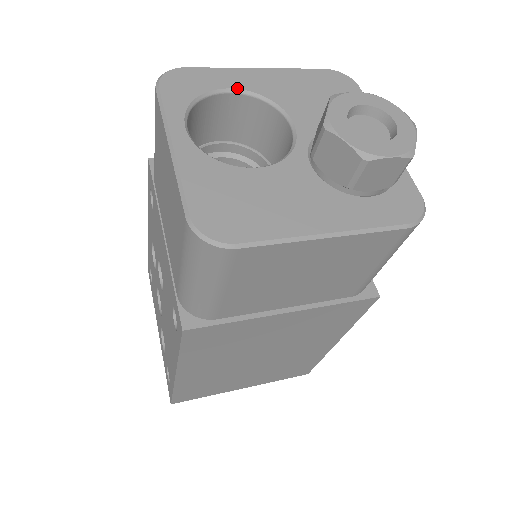
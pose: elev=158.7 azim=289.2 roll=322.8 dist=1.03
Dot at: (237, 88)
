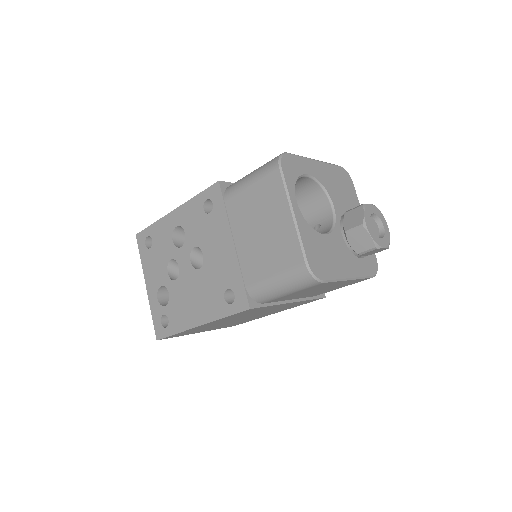
Dot at: (311, 175)
